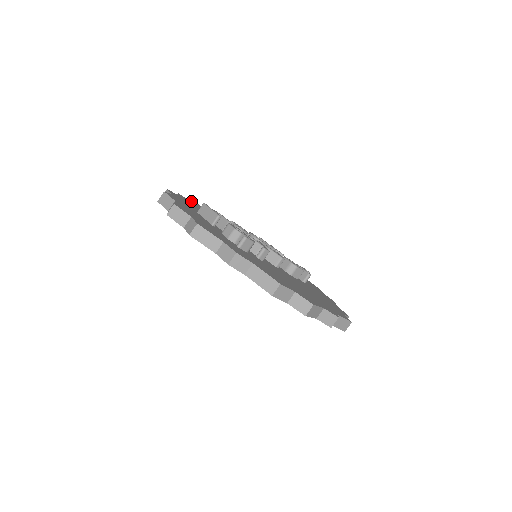
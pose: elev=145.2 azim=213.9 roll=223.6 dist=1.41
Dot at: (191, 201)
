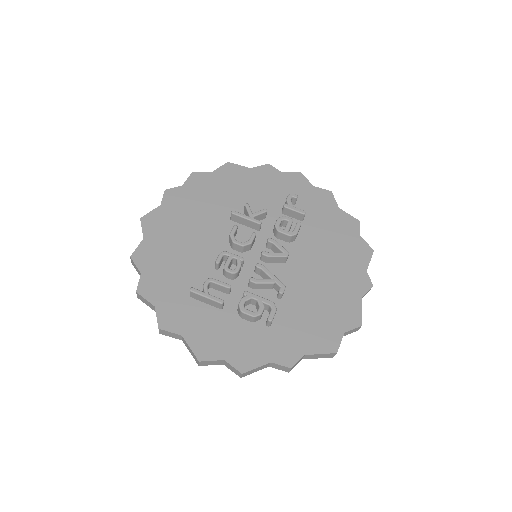
Dot at: (142, 241)
